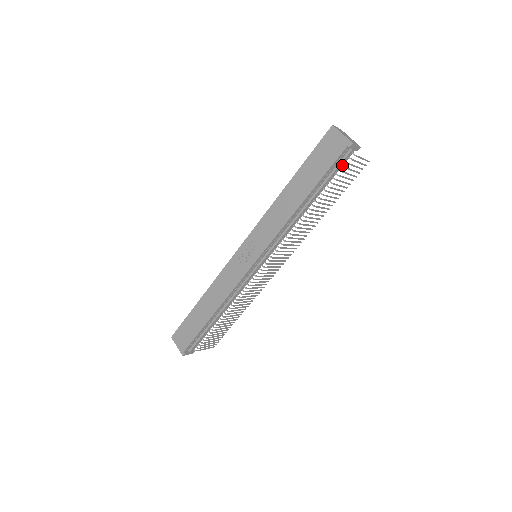
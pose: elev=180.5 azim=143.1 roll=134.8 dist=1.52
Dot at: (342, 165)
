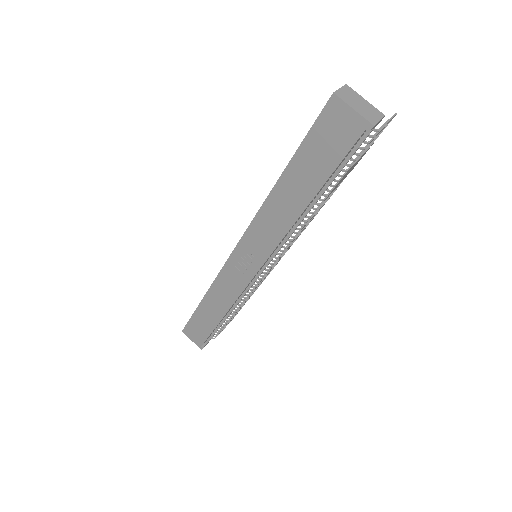
Dot at: (358, 147)
